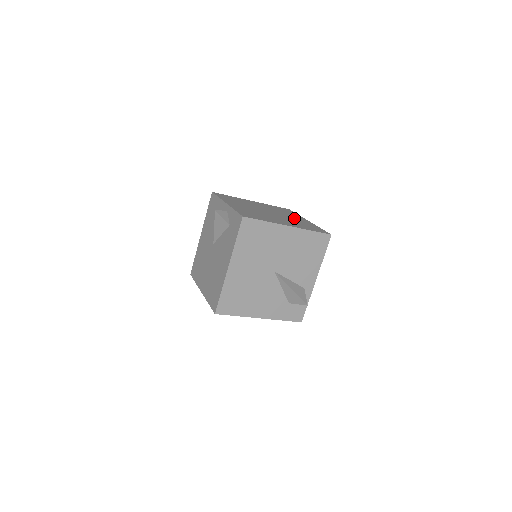
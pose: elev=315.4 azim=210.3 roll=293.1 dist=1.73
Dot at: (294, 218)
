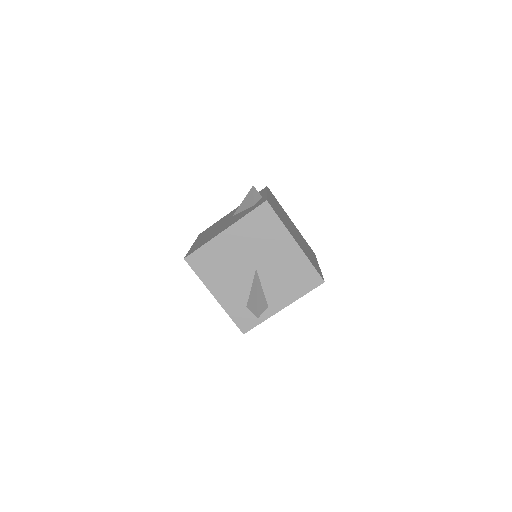
Dot at: (309, 252)
